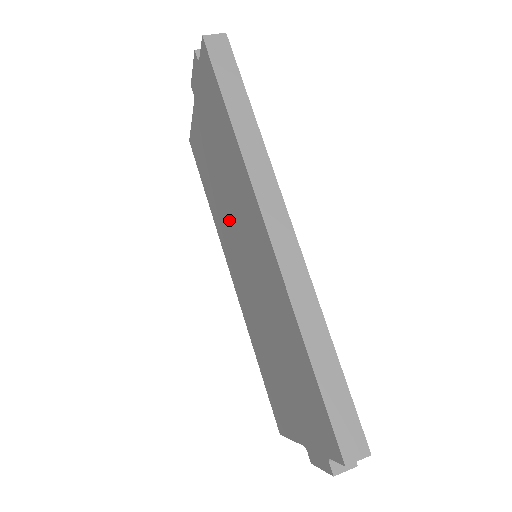
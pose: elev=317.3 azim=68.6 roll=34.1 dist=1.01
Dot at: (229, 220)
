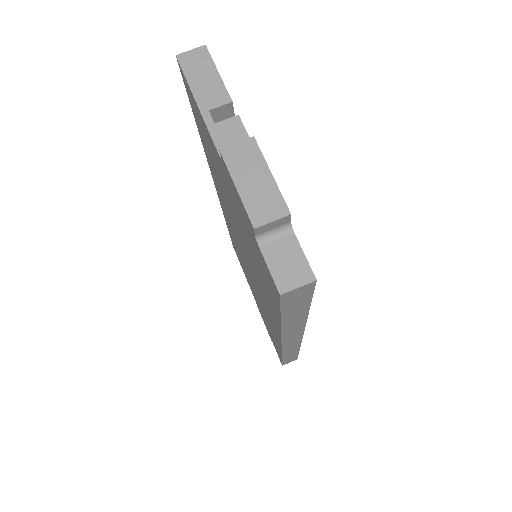
Dot at: (235, 228)
